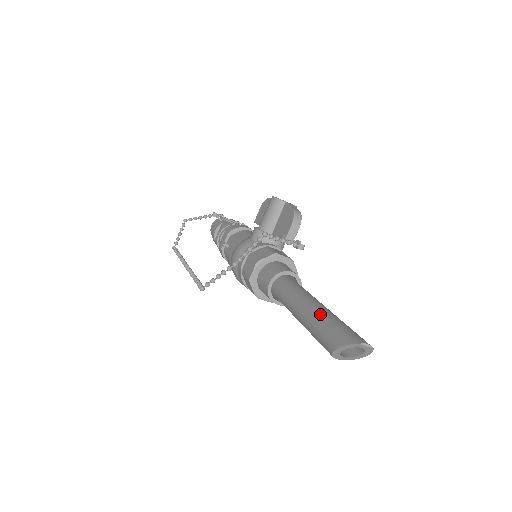
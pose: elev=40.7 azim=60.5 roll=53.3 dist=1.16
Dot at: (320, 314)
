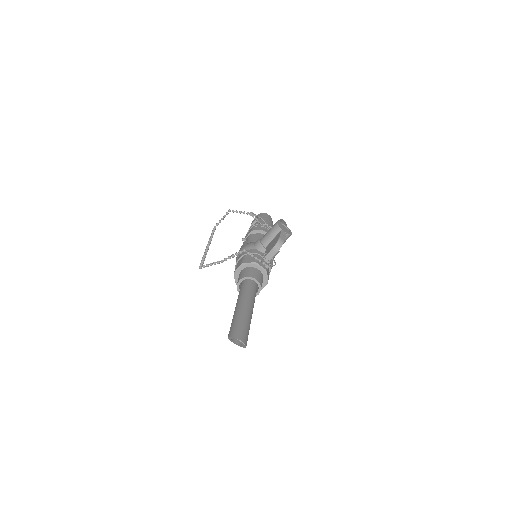
Dot at: (240, 314)
